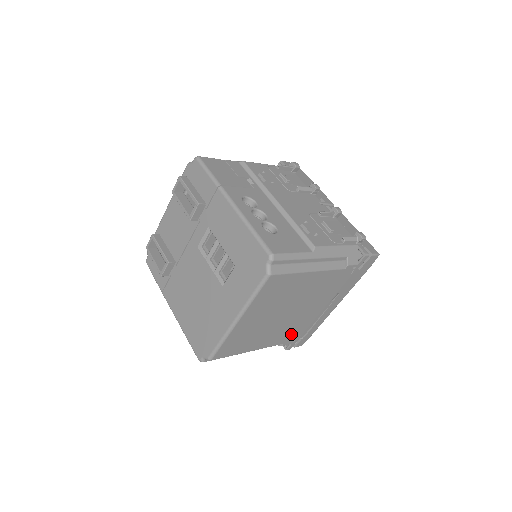
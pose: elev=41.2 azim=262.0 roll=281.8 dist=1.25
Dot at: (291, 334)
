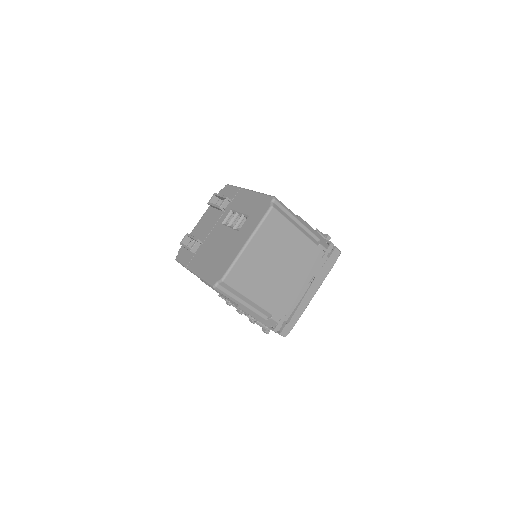
Dot at: (279, 305)
